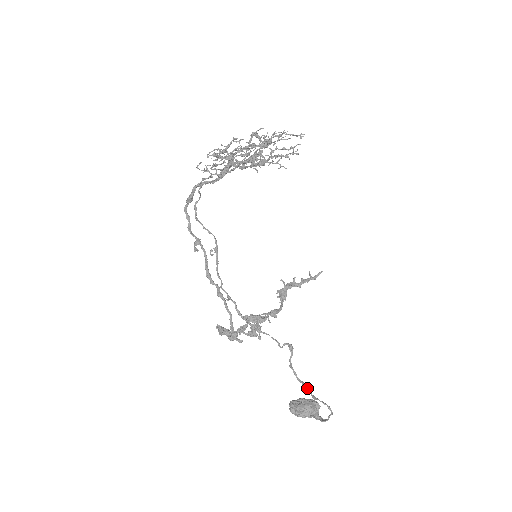
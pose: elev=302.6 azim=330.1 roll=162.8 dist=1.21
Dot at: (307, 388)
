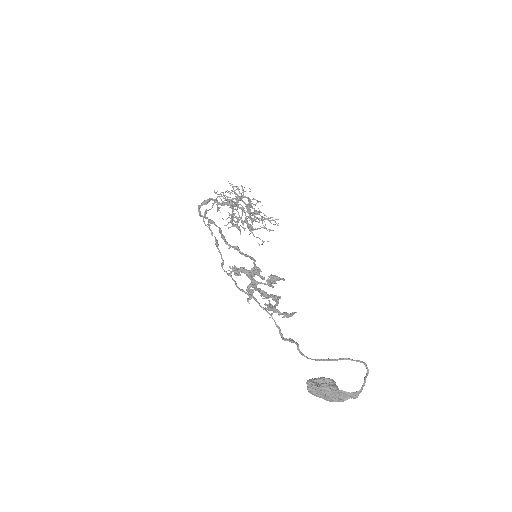
Dot at: (327, 359)
